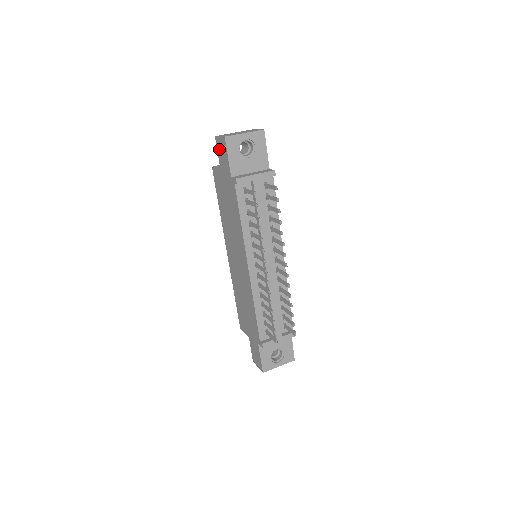
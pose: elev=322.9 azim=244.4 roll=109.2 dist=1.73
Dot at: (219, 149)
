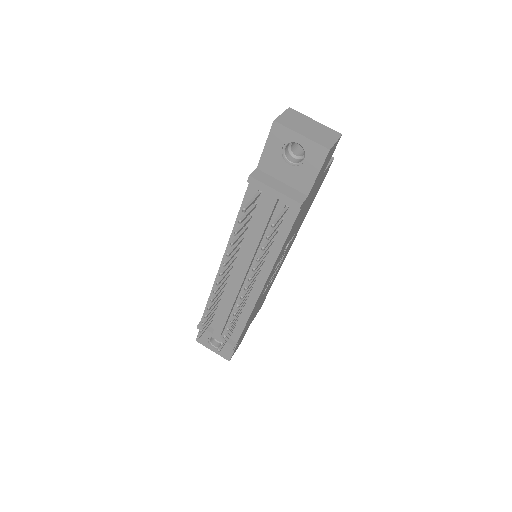
Dot at: occluded
